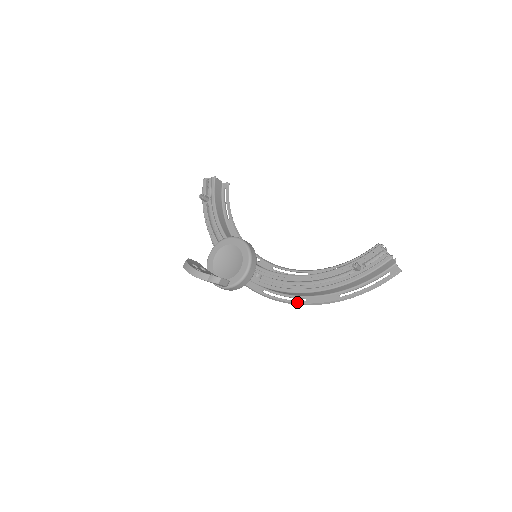
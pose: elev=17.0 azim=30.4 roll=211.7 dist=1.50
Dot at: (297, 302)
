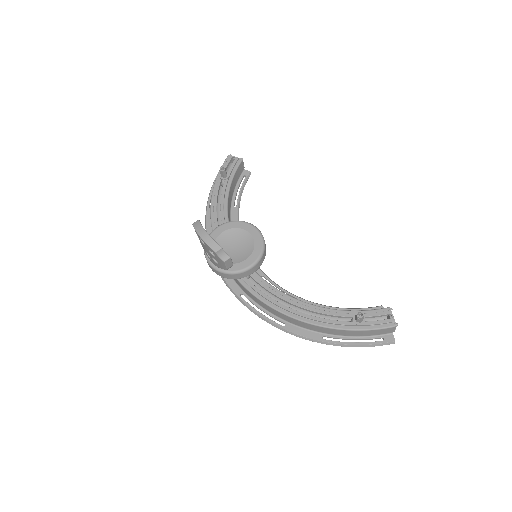
Dot at: (274, 323)
